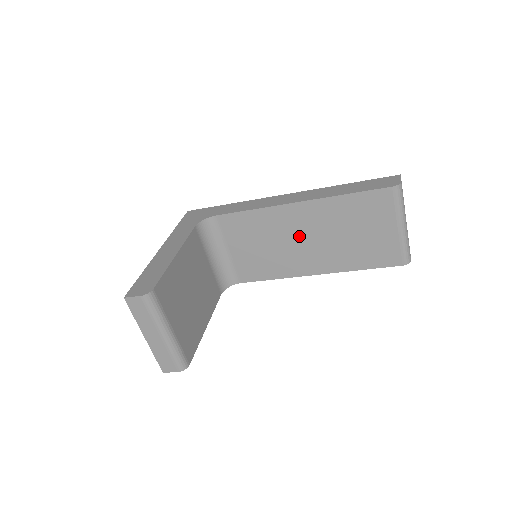
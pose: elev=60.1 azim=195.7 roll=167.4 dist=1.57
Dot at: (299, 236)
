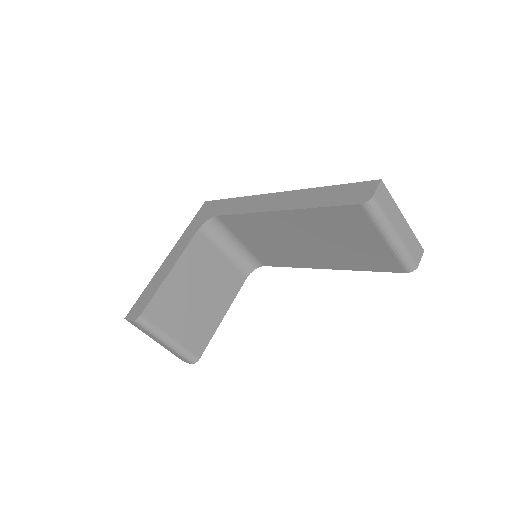
Dot at: (293, 238)
